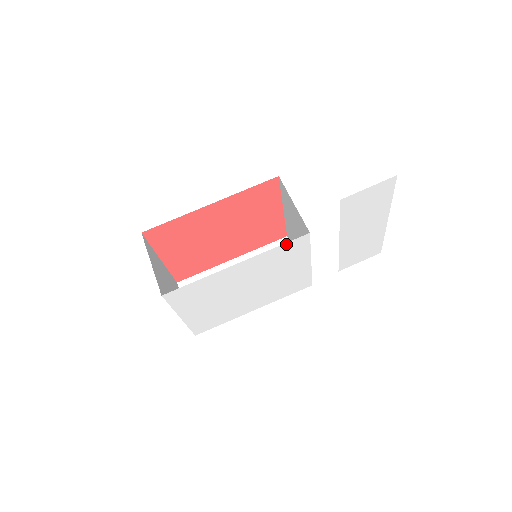
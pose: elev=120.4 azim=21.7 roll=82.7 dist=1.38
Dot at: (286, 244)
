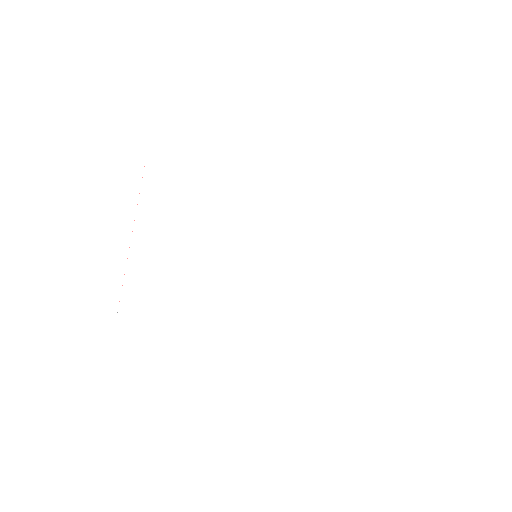
Dot at: (312, 193)
